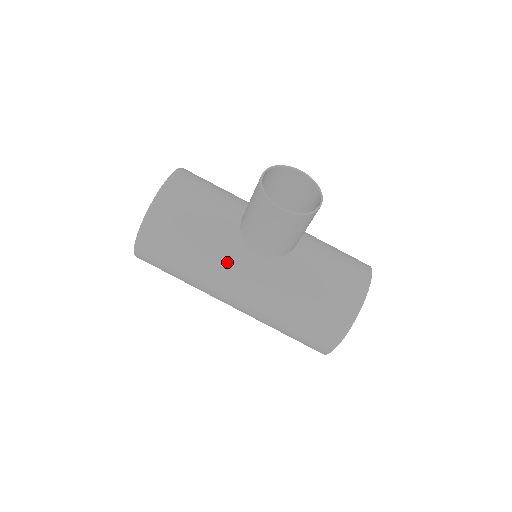
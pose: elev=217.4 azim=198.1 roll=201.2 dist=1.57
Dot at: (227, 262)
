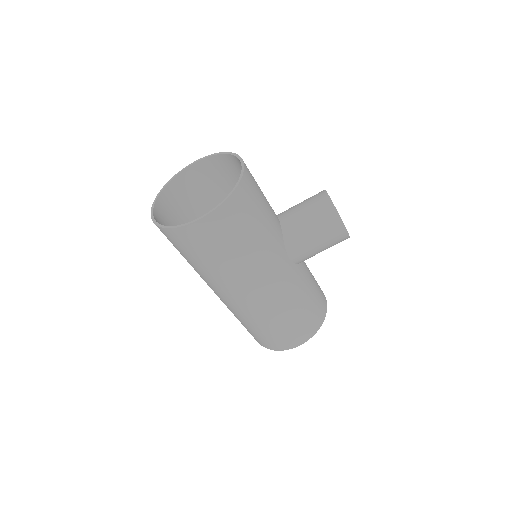
Dot at: (273, 258)
